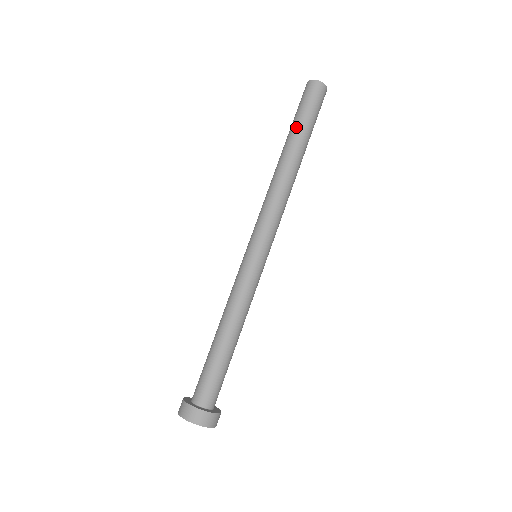
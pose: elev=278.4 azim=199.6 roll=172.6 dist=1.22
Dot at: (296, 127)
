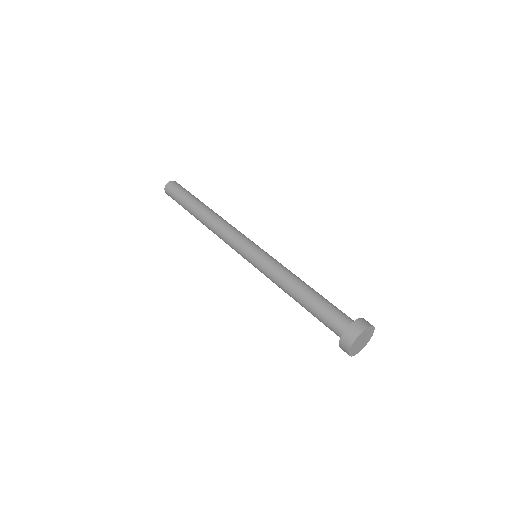
Dot at: (194, 197)
